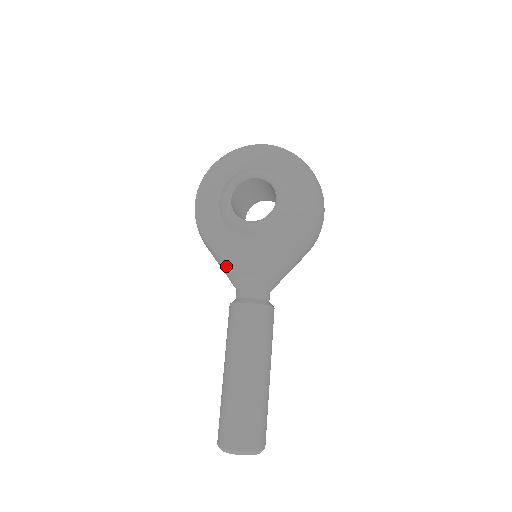
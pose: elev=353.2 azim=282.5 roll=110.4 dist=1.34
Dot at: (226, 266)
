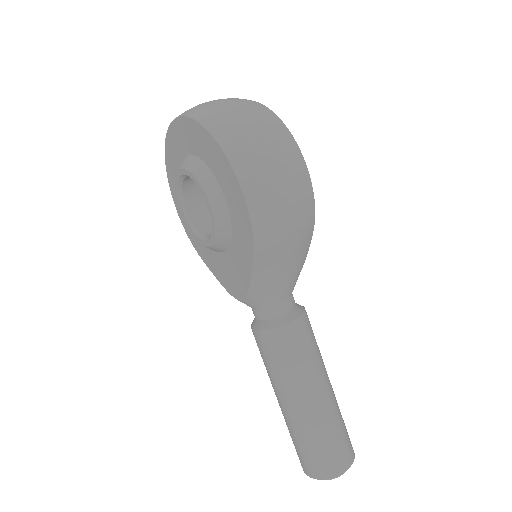
Dot at: occluded
